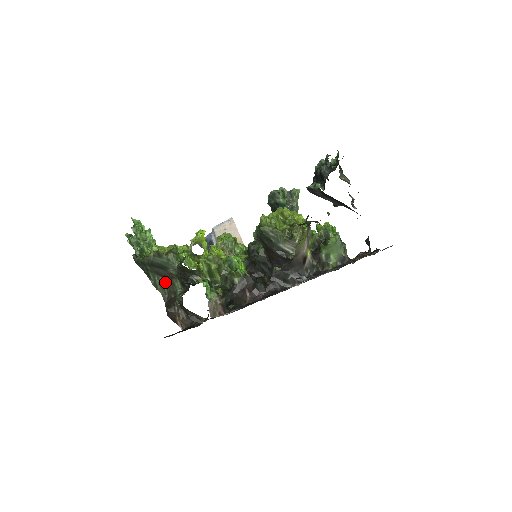
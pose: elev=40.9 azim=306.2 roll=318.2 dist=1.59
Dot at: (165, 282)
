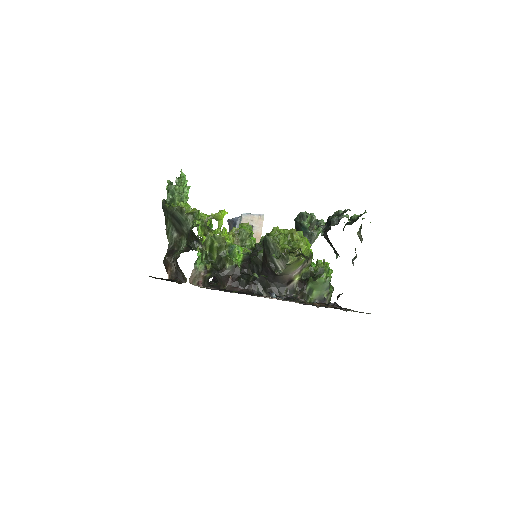
Dot at: (176, 235)
